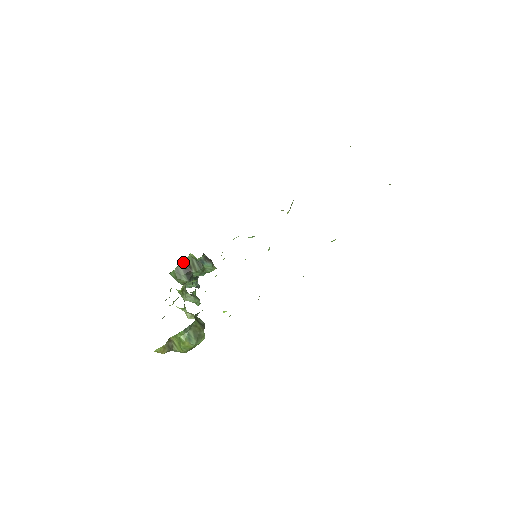
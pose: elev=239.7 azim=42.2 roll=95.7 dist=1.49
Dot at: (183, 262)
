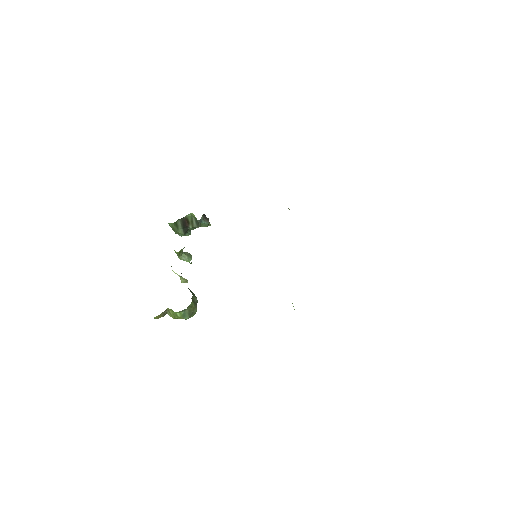
Dot at: (183, 217)
